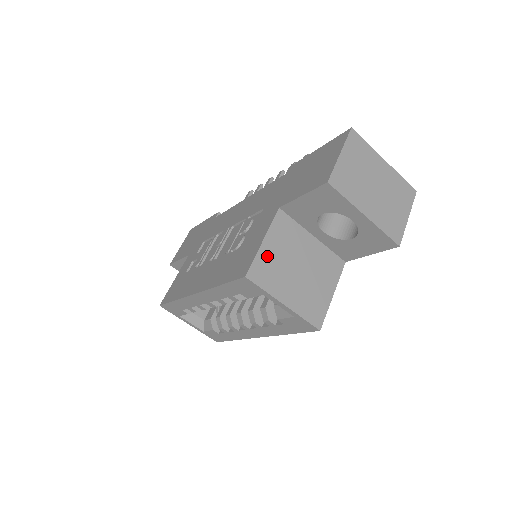
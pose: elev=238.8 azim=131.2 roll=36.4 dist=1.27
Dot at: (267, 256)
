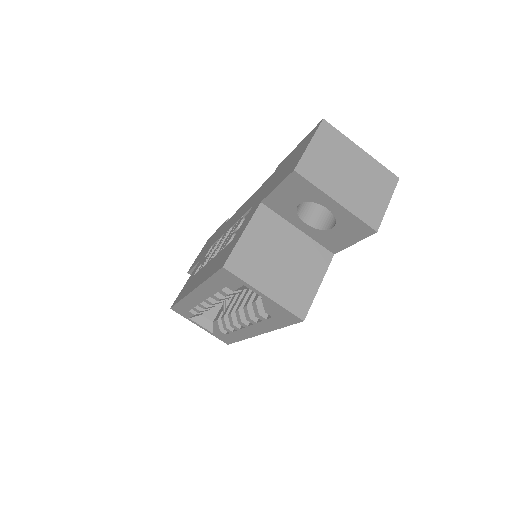
Dot at: (247, 248)
